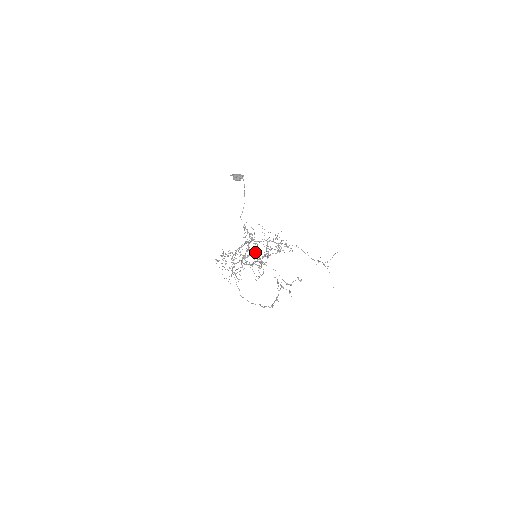
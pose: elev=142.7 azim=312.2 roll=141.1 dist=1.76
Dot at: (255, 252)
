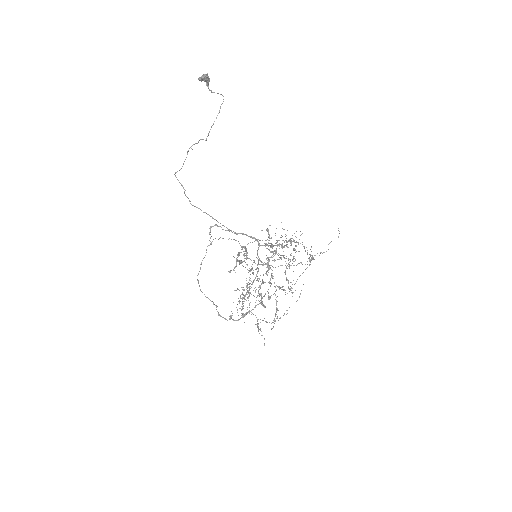
Dot at: (267, 264)
